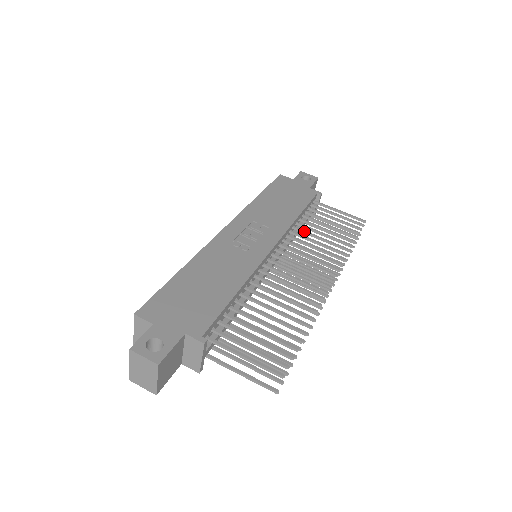
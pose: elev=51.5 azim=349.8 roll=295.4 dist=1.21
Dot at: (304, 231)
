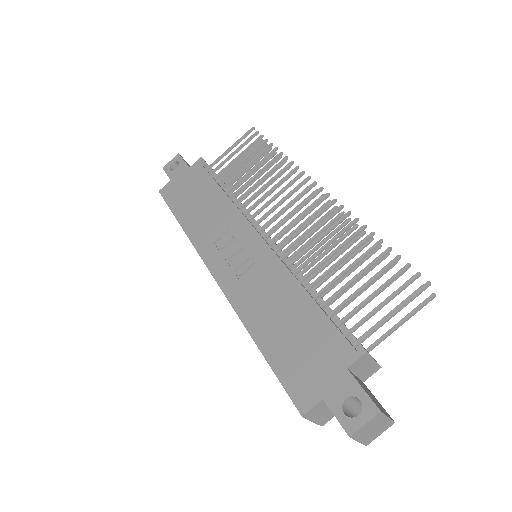
Dot at: (244, 194)
